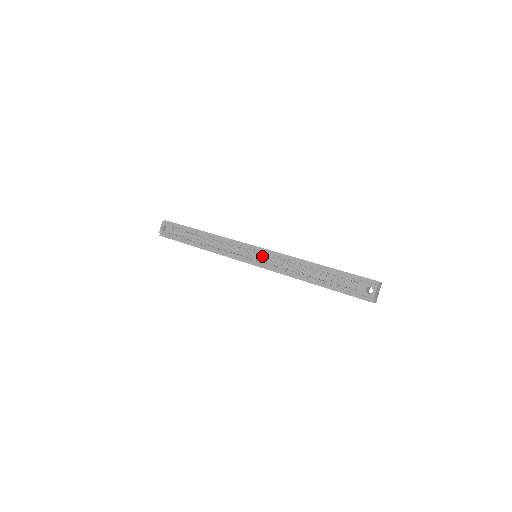
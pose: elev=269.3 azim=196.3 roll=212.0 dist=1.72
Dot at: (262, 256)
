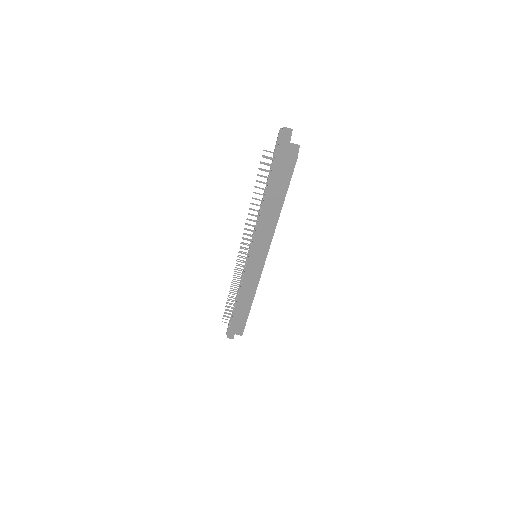
Dot at: occluded
